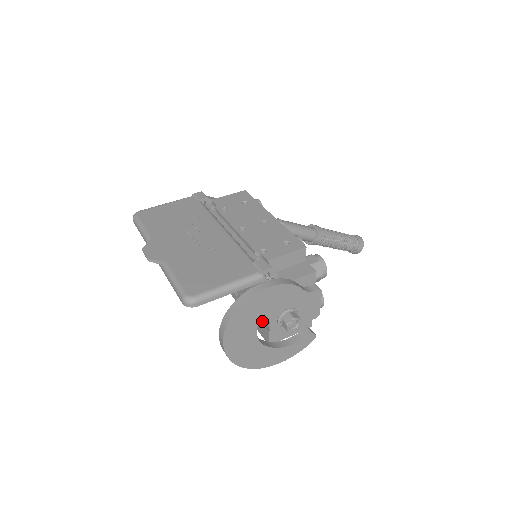
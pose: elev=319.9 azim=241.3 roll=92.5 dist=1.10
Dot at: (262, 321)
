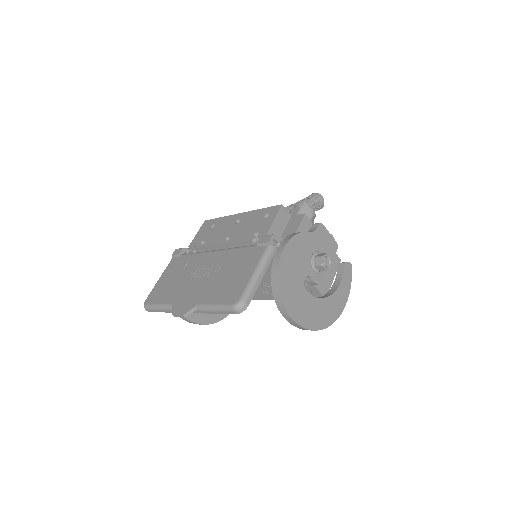
Dot at: (303, 279)
